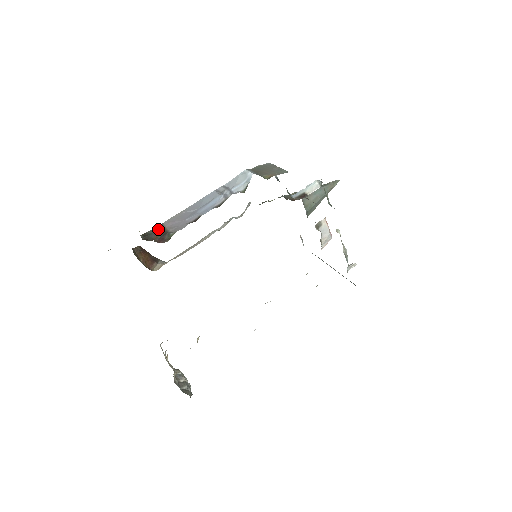
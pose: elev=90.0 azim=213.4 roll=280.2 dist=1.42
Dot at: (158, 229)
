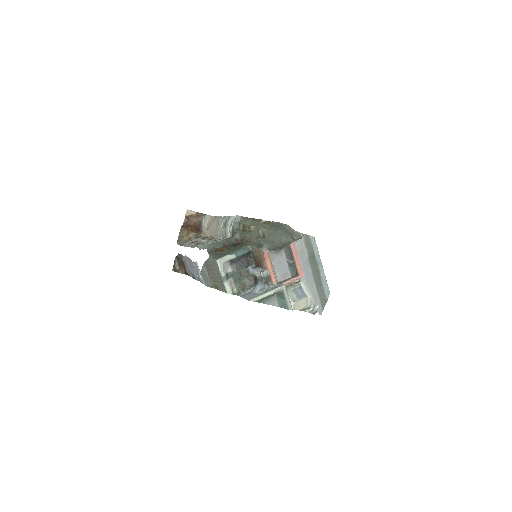
Dot at: (181, 258)
